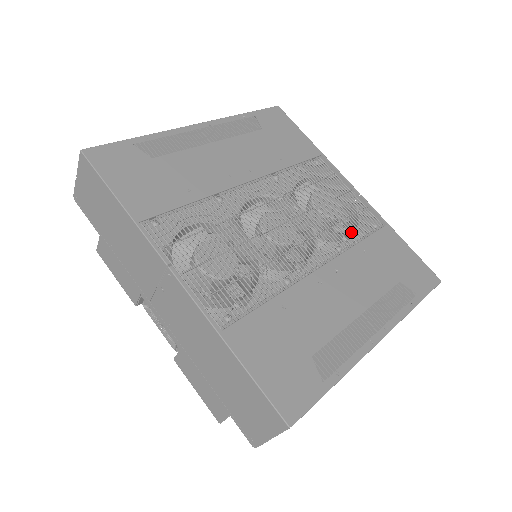
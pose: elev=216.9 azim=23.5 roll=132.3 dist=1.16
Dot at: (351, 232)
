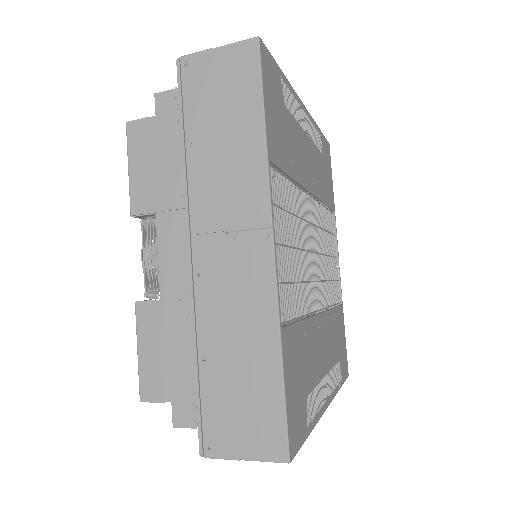
Dot at: occluded
